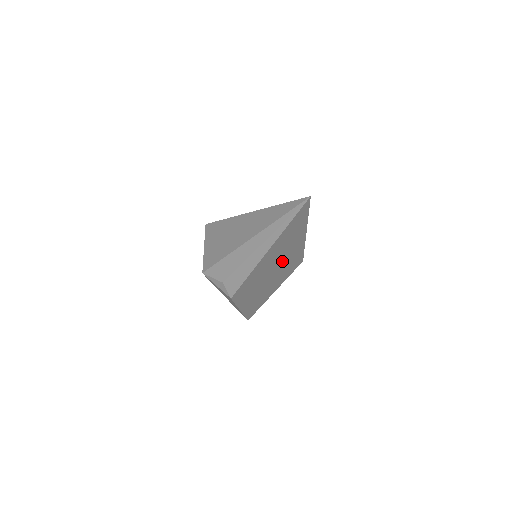
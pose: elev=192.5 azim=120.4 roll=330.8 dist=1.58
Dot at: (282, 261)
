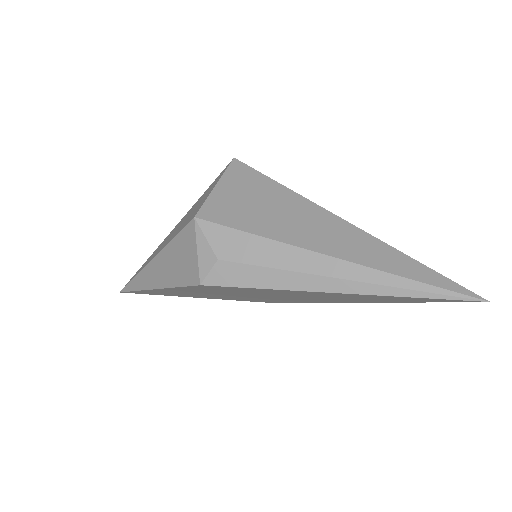
Dot at: (293, 297)
